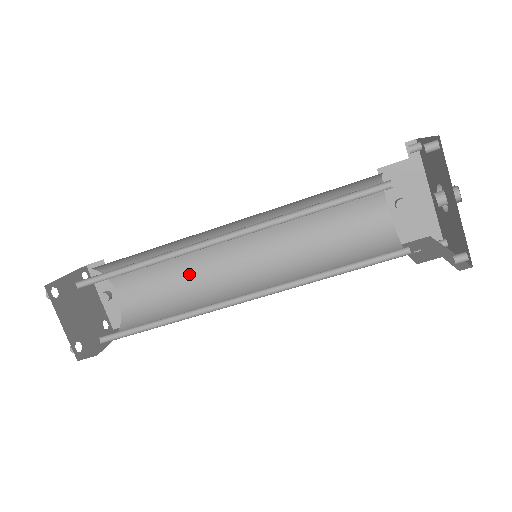
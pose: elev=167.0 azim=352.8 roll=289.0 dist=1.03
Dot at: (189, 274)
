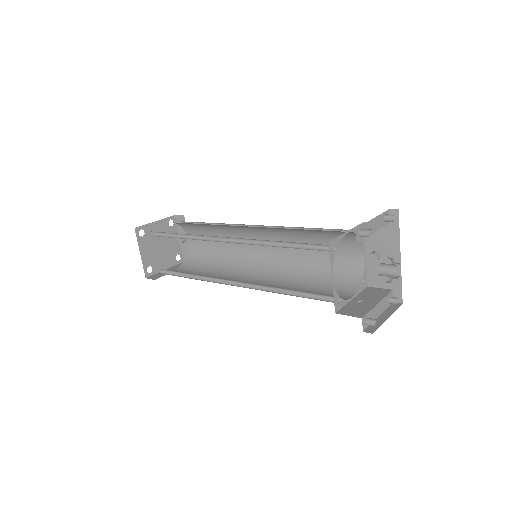
Dot at: (228, 246)
